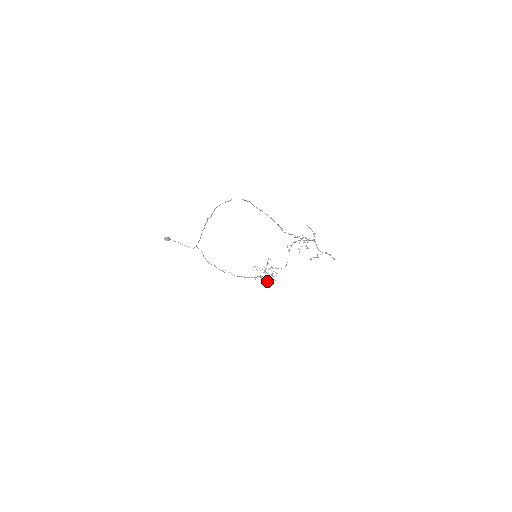
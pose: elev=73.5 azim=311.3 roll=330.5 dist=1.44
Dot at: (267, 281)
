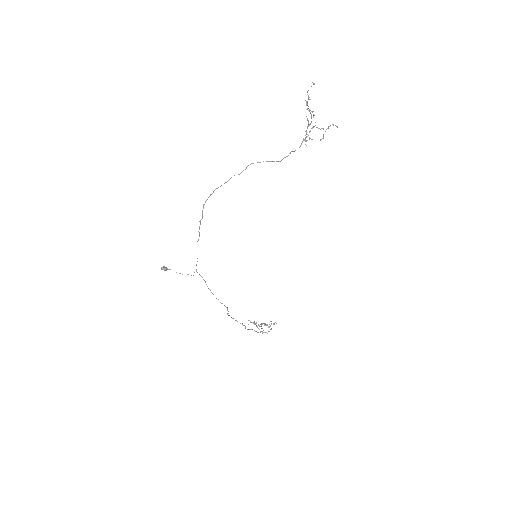
Dot at: (267, 333)
